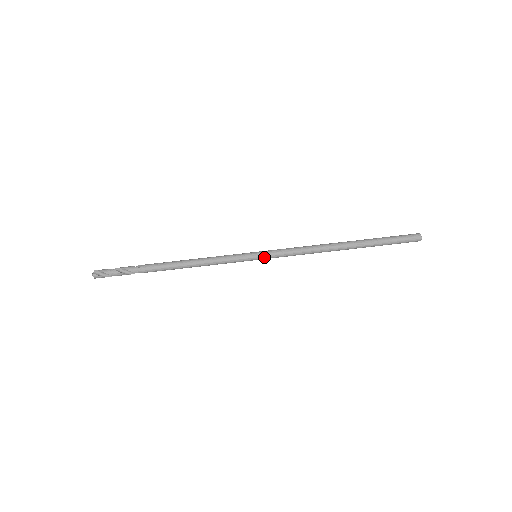
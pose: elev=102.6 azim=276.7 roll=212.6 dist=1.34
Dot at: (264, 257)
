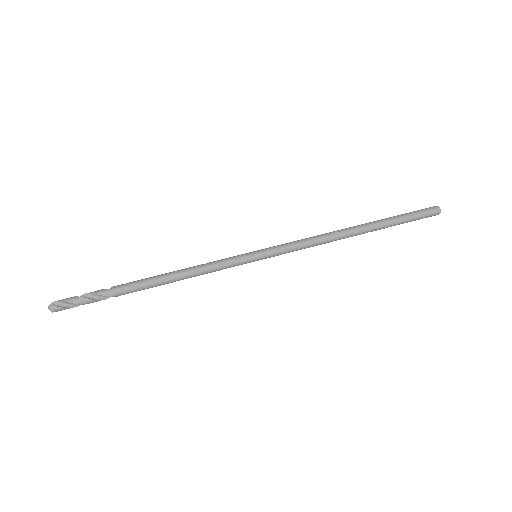
Dot at: (266, 254)
